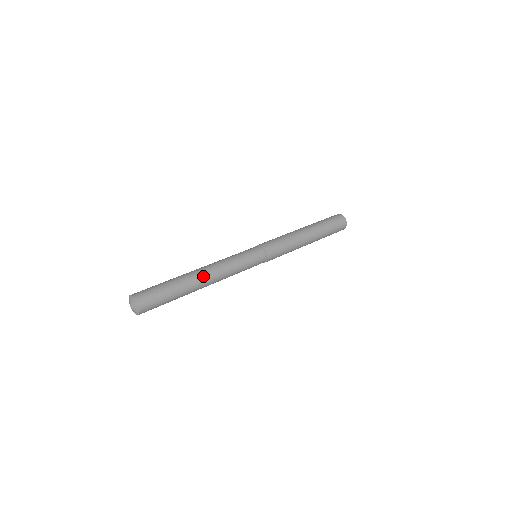
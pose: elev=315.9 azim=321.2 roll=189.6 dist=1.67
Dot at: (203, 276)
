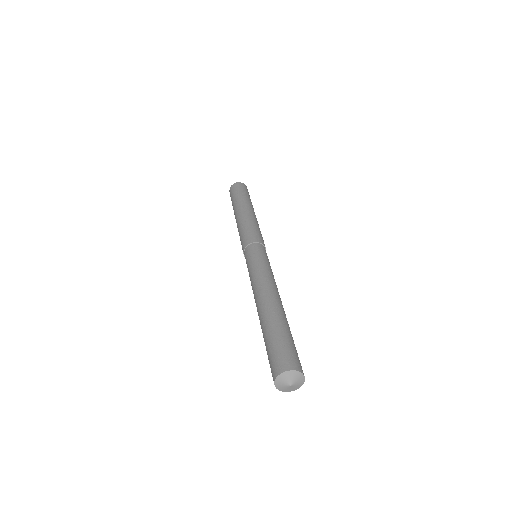
Dot at: (277, 299)
